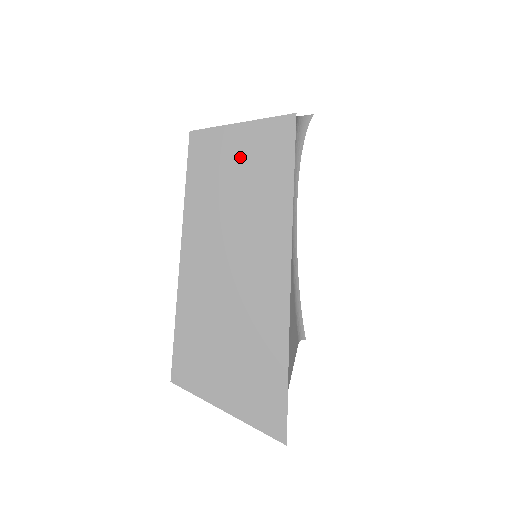
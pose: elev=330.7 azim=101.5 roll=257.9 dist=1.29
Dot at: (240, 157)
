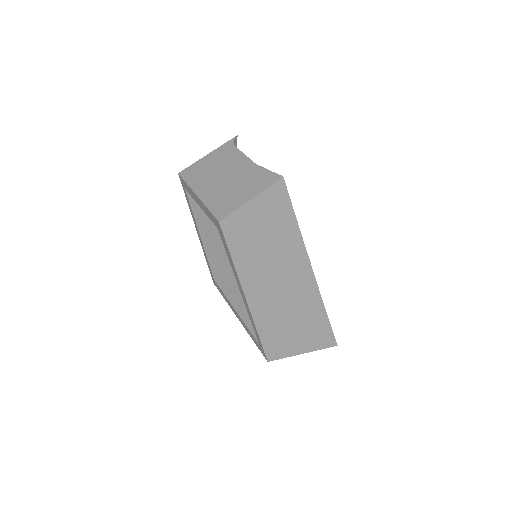
Dot at: (259, 221)
